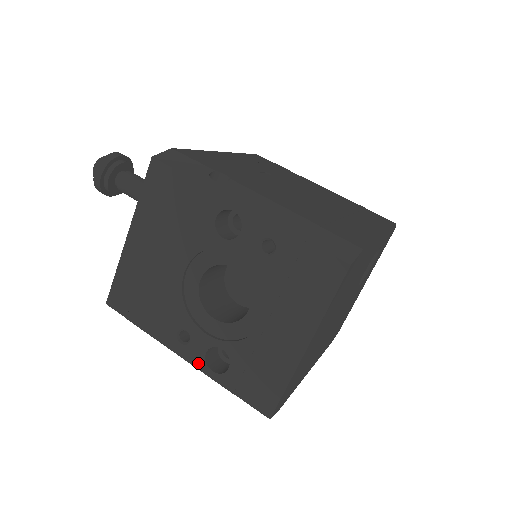
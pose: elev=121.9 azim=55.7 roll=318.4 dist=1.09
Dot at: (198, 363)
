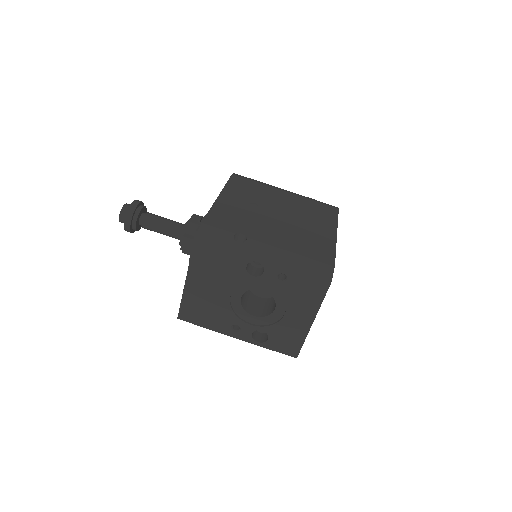
Dot at: (248, 340)
